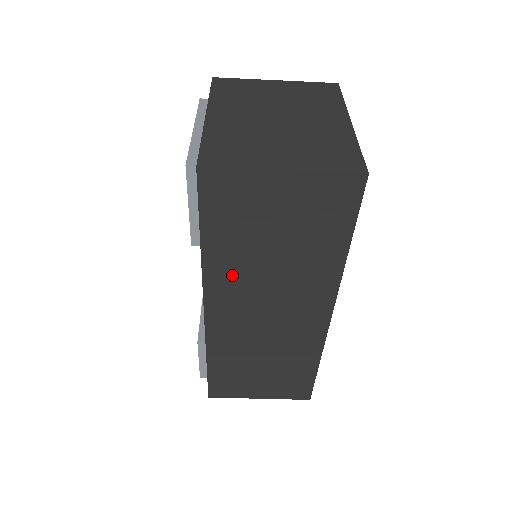
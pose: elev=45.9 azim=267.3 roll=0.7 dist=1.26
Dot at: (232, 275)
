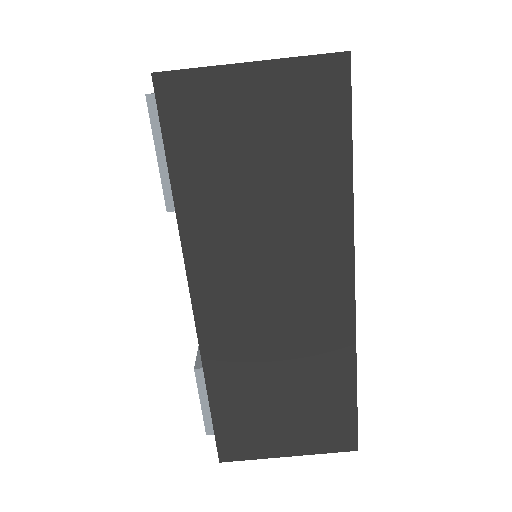
Dot at: (217, 234)
